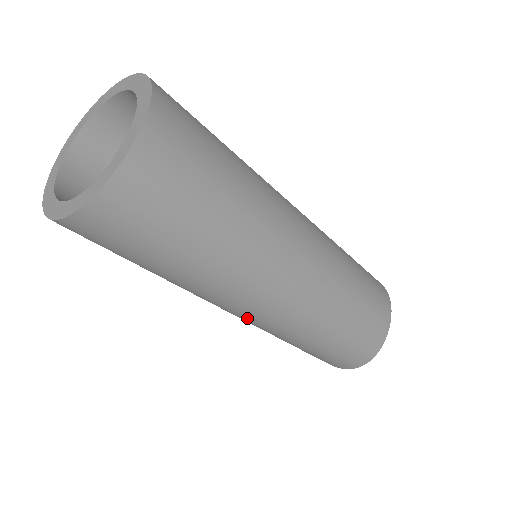
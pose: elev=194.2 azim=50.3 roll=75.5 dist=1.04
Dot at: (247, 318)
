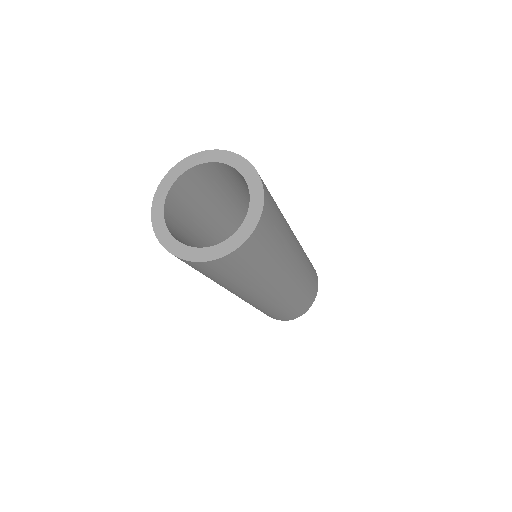
Dot at: (248, 300)
